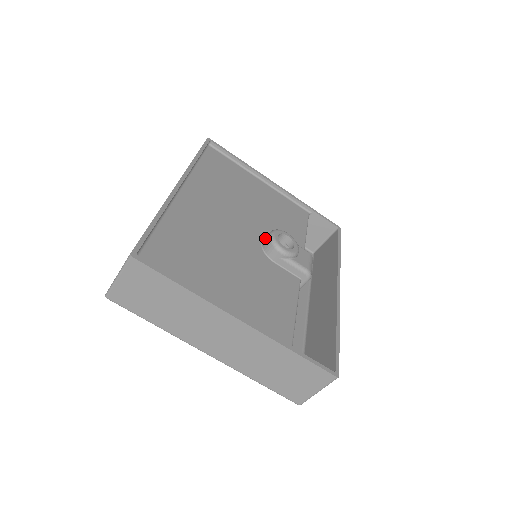
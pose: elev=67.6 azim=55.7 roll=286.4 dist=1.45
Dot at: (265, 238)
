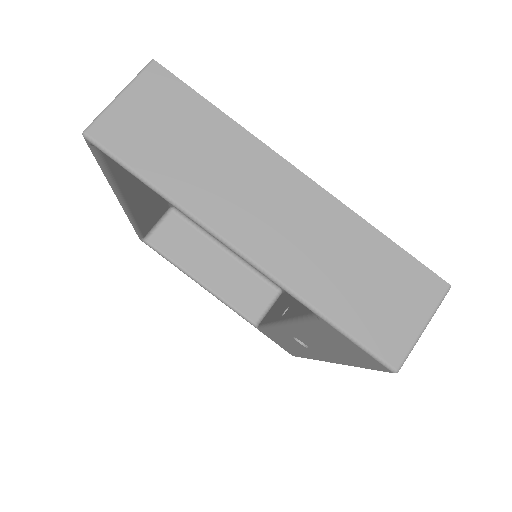
Dot at: occluded
